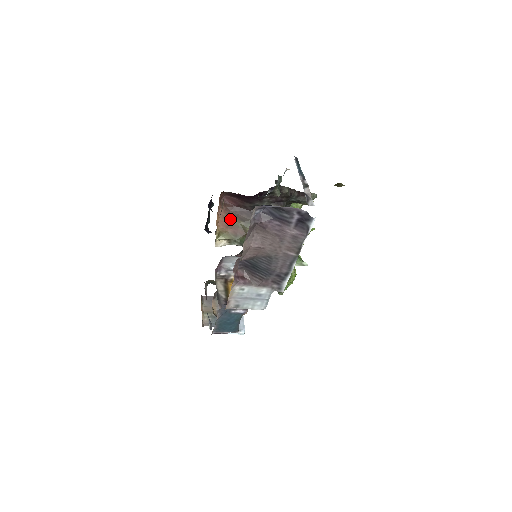
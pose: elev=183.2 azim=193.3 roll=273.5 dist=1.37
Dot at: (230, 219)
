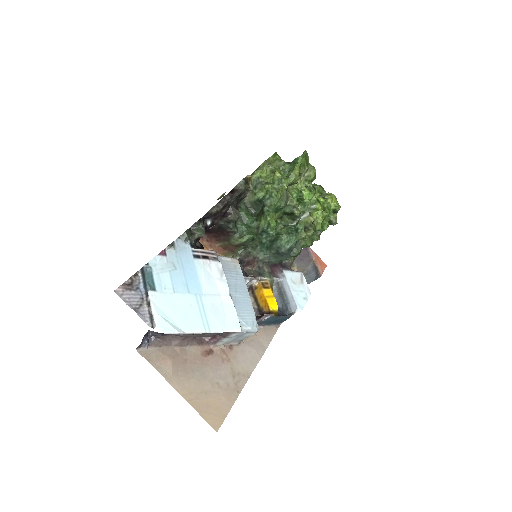
Dot at: (219, 244)
